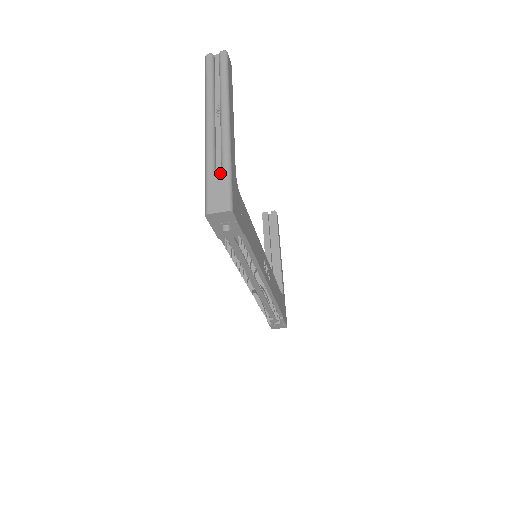
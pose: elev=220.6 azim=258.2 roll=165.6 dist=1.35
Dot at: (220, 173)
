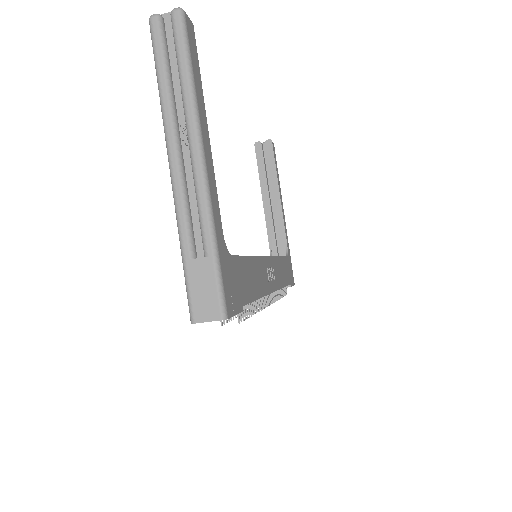
Dot at: (202, 251)
